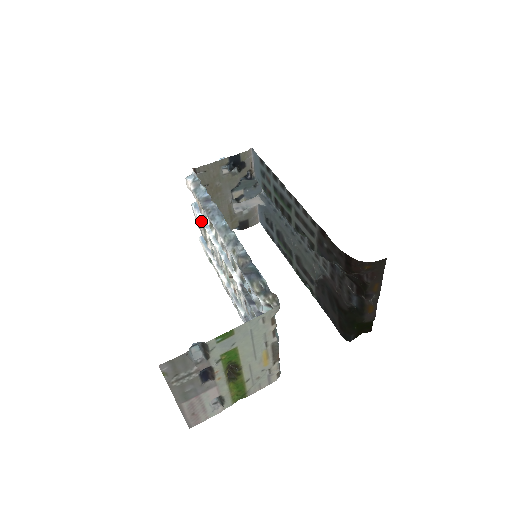
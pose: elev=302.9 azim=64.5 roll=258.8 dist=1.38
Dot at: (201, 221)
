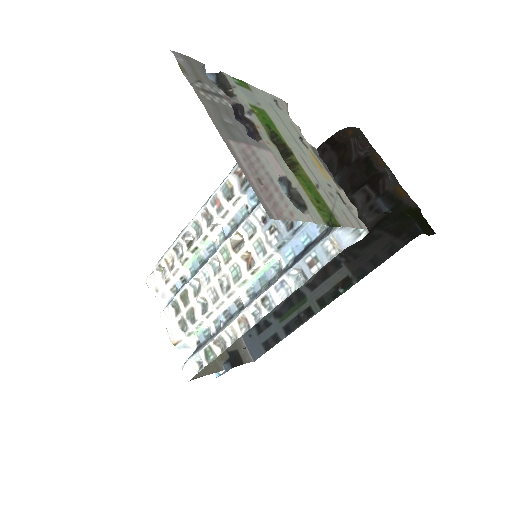
Dot at: (177, 293)
